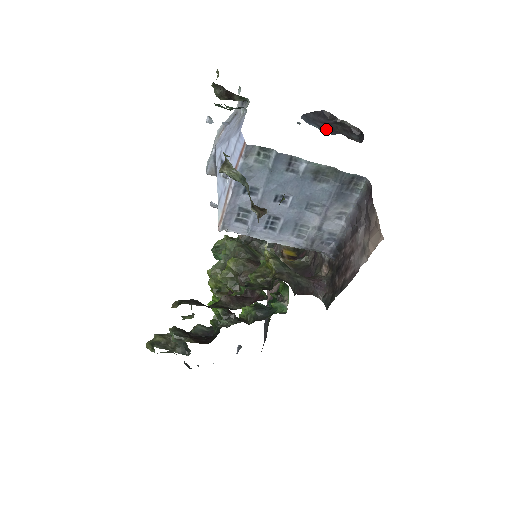
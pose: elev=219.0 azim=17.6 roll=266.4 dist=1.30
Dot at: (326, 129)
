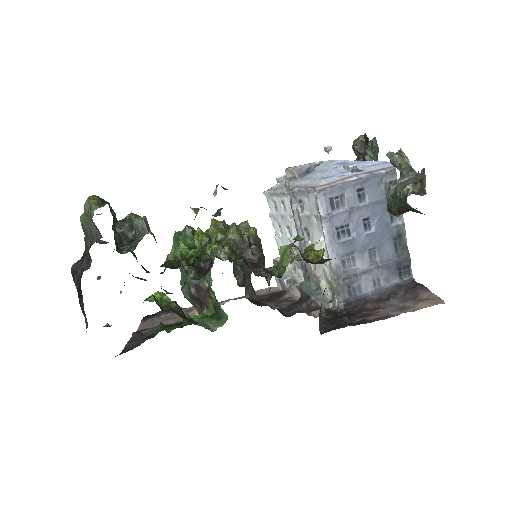
Dot at: occluded
